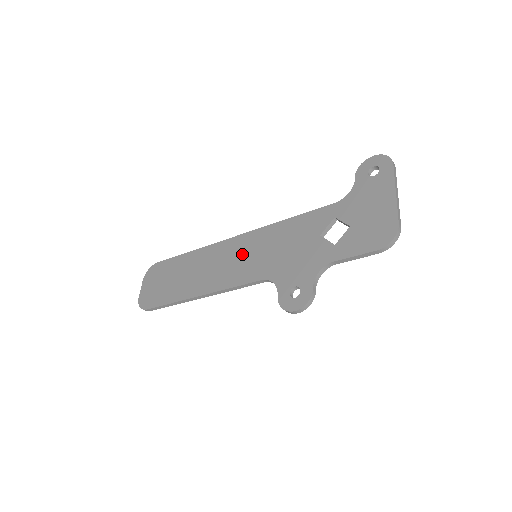
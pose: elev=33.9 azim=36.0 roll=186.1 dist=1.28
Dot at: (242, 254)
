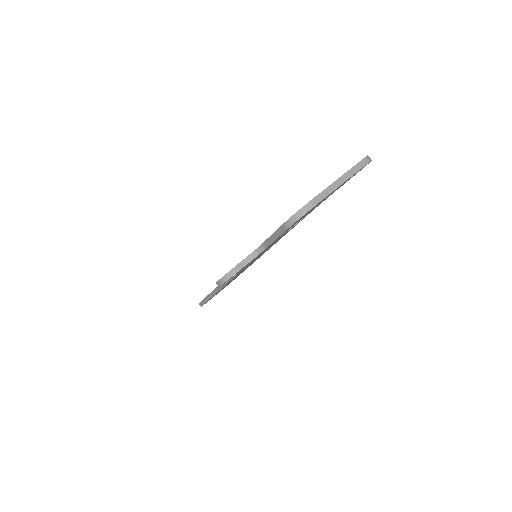
Dot at: occluded
